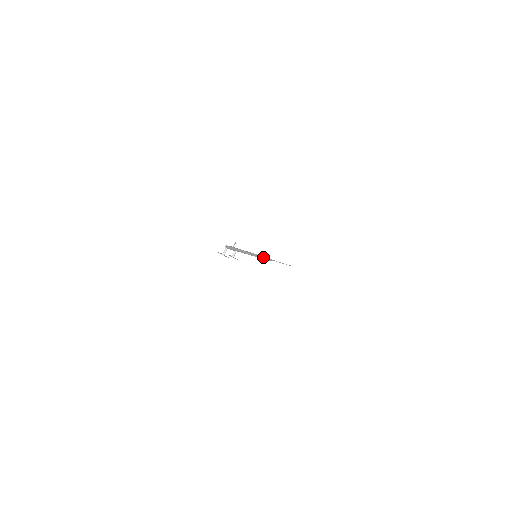
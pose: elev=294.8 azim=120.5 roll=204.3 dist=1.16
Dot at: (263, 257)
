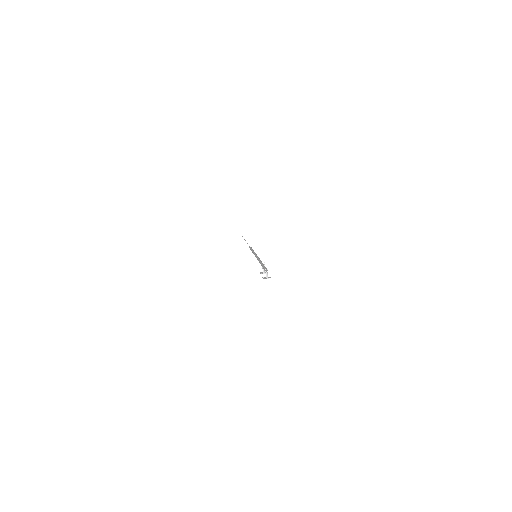
Dot at: occluded
